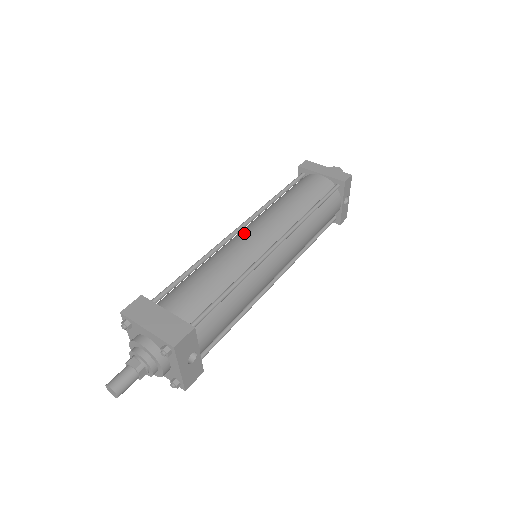
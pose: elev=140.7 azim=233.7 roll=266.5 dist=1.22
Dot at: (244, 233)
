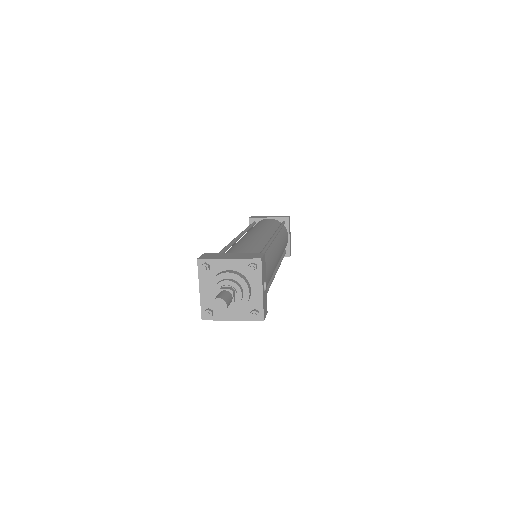
Dot at: (246, 235)
